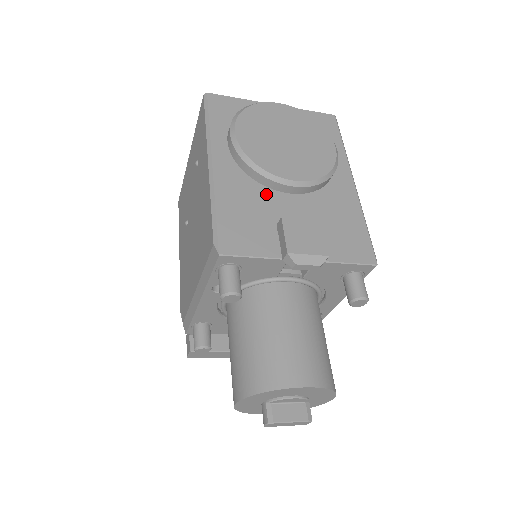
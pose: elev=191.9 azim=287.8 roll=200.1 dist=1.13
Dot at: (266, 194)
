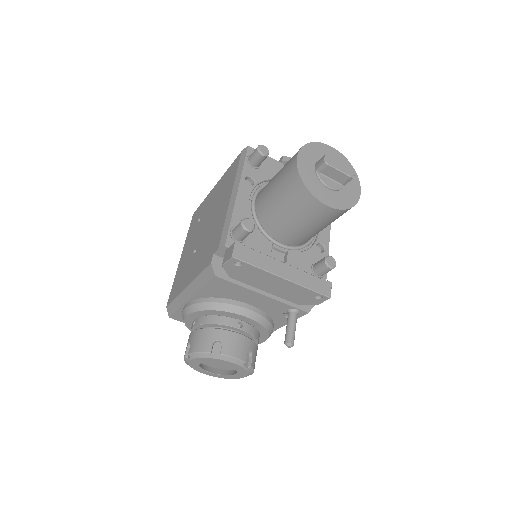
Dot at: occluded
